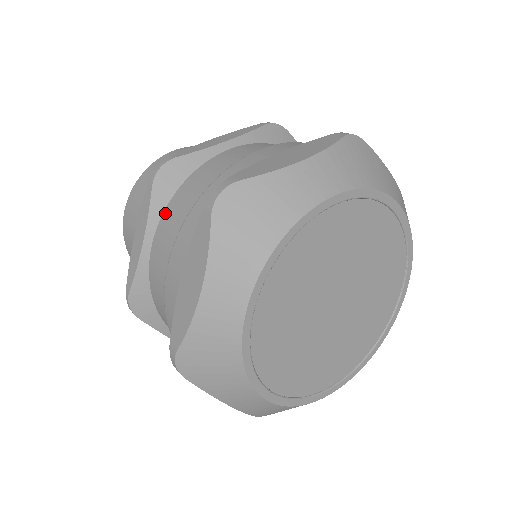
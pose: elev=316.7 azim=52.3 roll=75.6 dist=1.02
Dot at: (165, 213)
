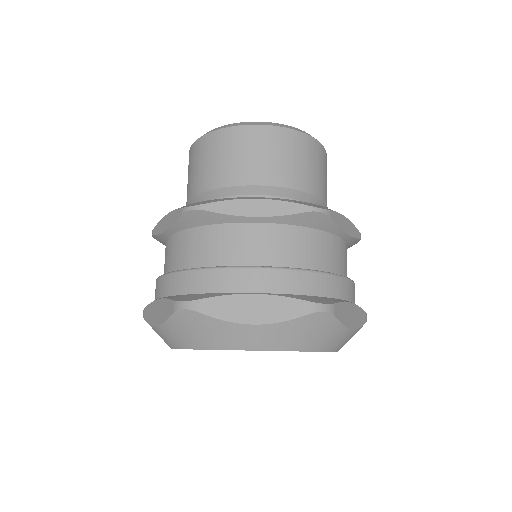
Dot at: (183, 233)
